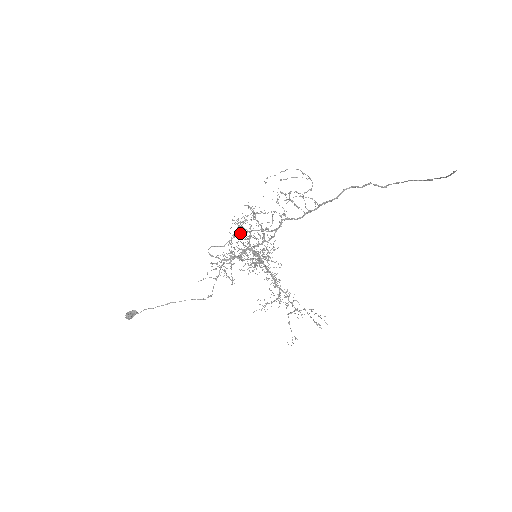
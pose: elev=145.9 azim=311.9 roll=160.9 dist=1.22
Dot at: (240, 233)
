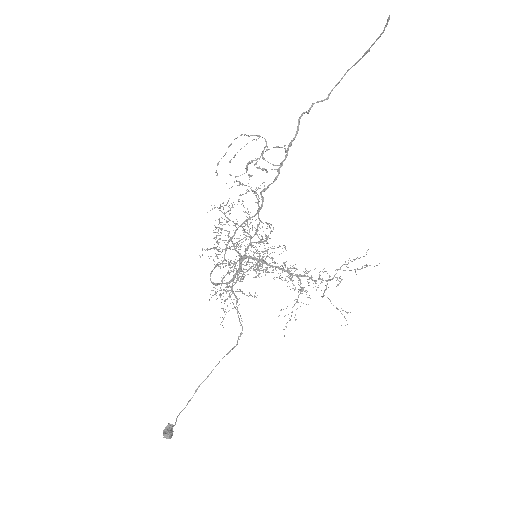
Dot at: occluded
